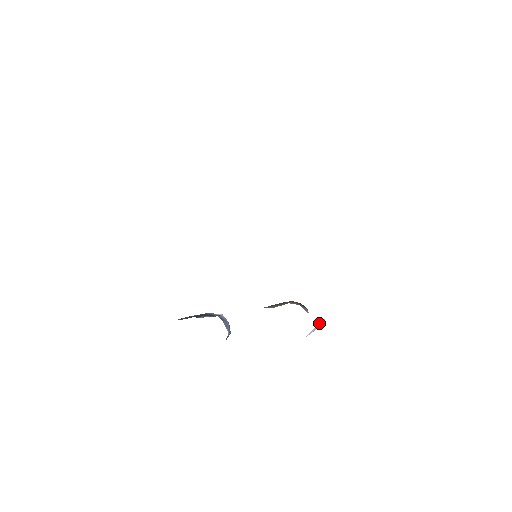
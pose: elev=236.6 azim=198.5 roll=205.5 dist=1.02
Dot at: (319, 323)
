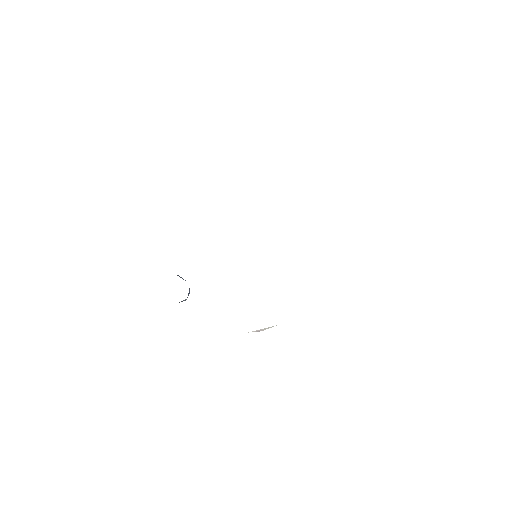
Dot at: occluded
